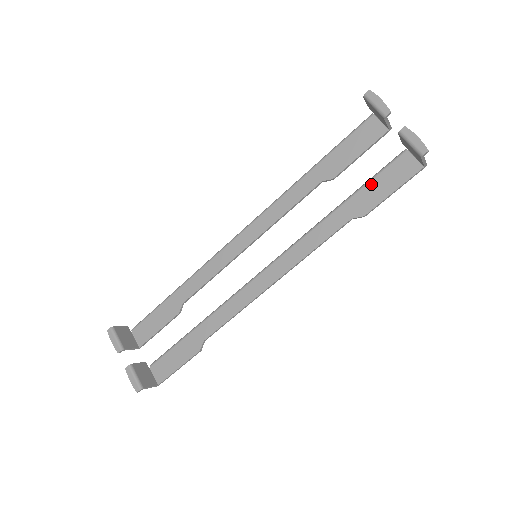
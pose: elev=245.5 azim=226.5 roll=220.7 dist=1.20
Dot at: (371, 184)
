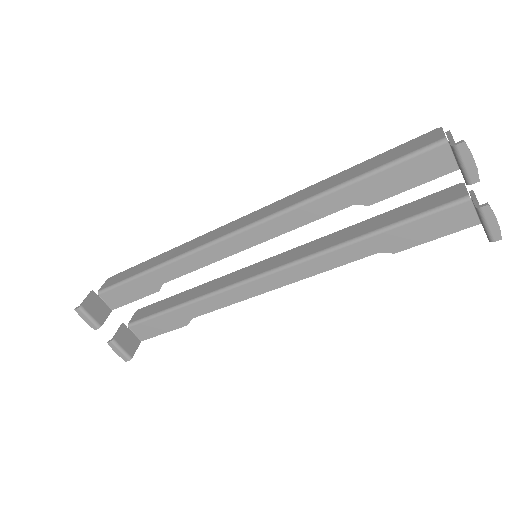
Dot at: (414, 224)
